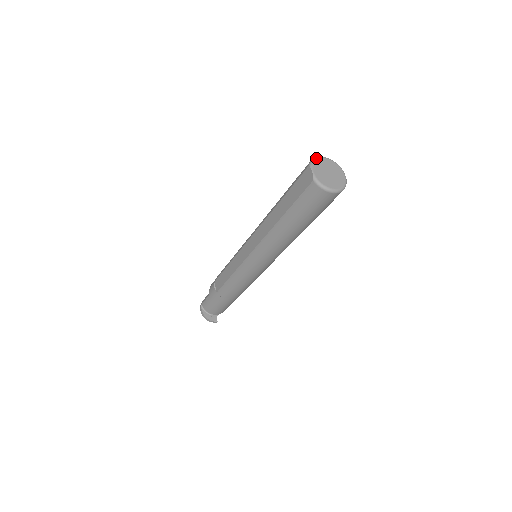
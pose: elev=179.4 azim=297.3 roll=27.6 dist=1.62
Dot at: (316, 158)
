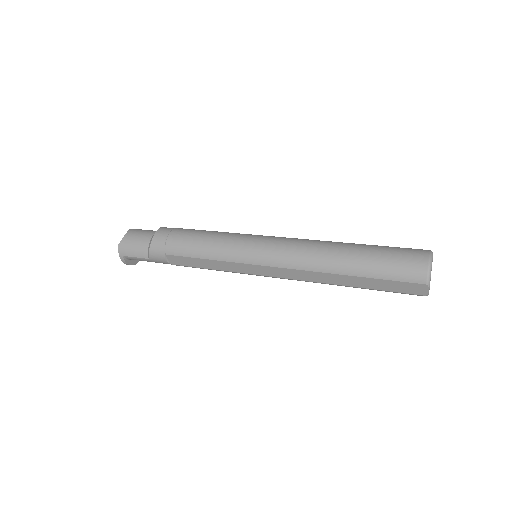
Dot at: (431, 270)
